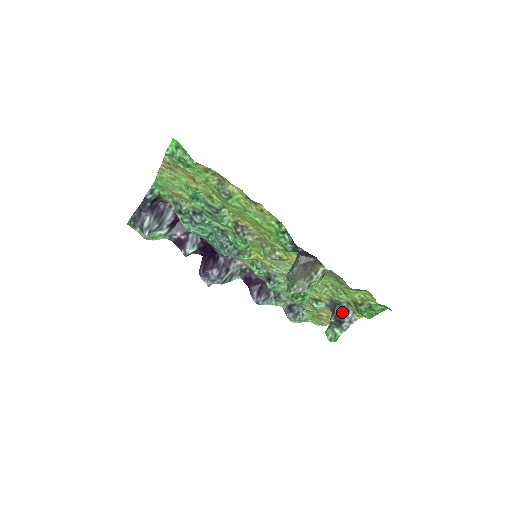
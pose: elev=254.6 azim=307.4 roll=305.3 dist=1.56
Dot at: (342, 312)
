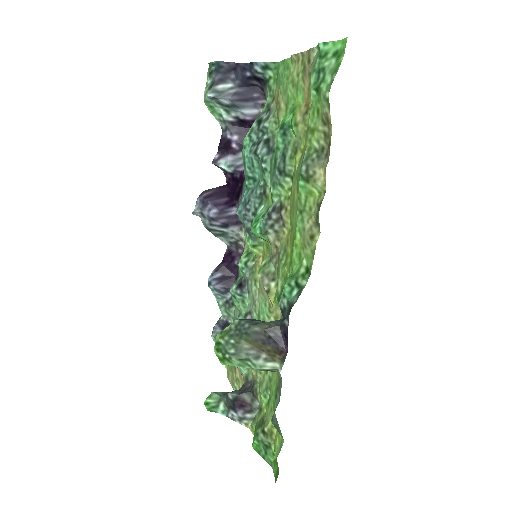
Dot at: (247, 404)
